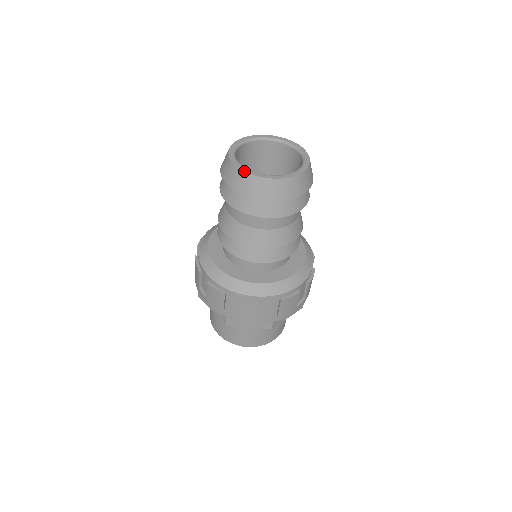
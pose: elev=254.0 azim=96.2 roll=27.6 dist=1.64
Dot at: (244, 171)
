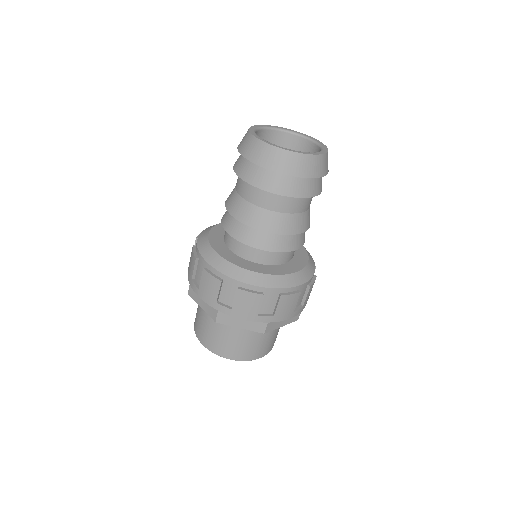
Dot at: (265, 142)
